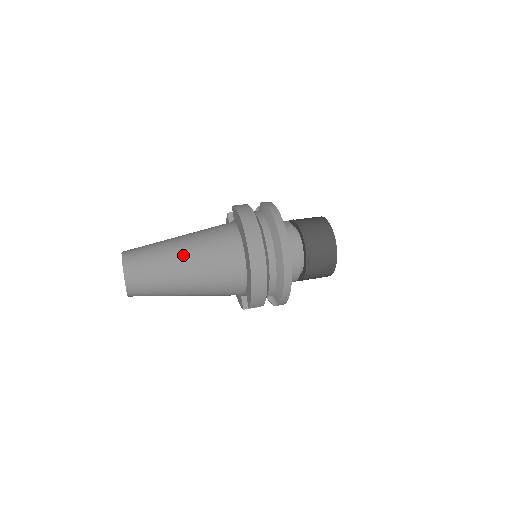
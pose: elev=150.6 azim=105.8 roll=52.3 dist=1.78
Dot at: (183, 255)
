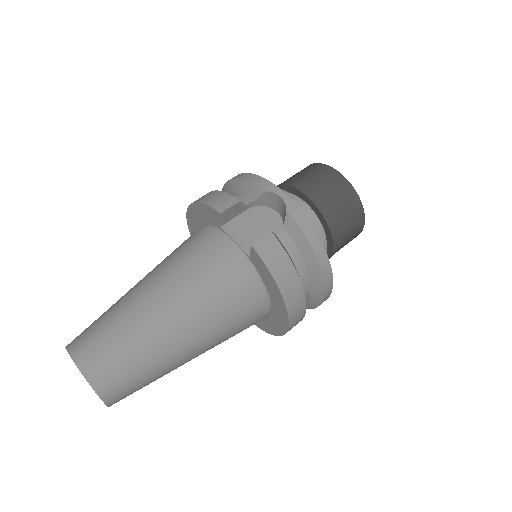
Dot at: (192, 352)
